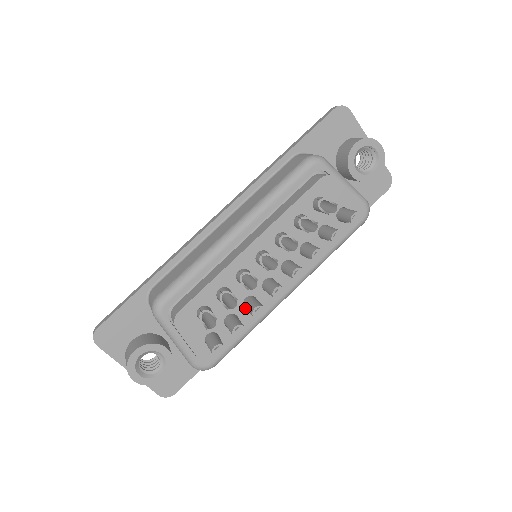
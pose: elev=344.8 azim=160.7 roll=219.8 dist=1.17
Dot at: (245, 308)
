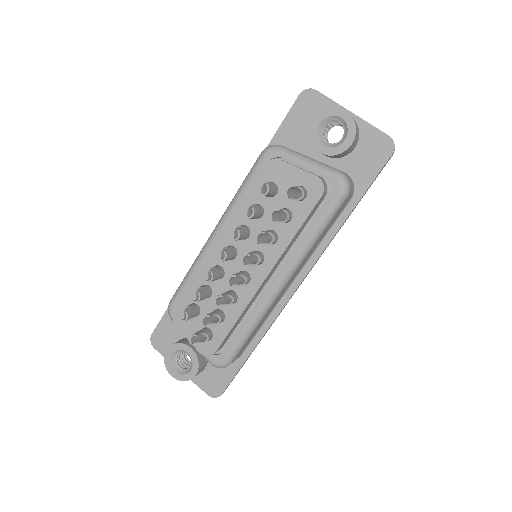
Dot at: occluded
